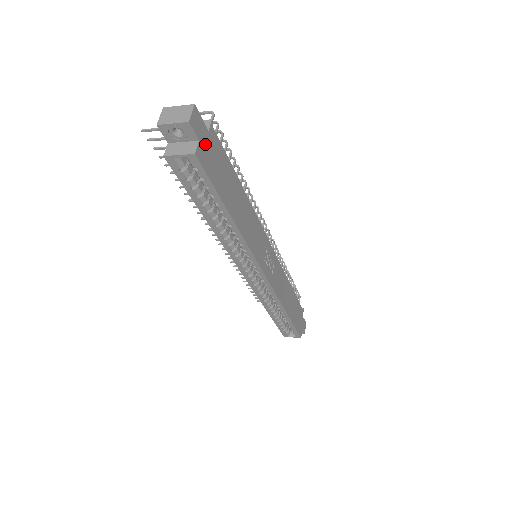
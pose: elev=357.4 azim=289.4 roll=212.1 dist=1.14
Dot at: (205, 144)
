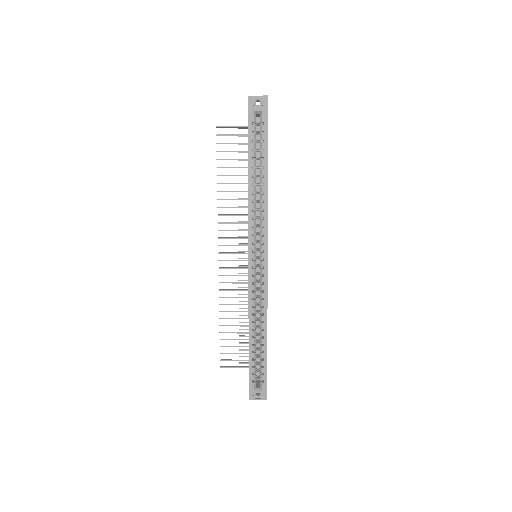
Dot at: occluded
